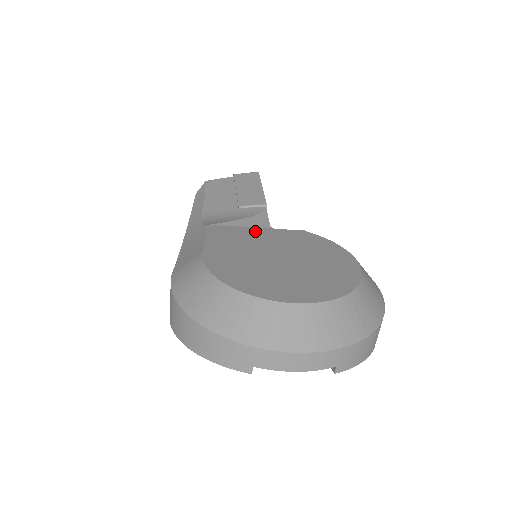
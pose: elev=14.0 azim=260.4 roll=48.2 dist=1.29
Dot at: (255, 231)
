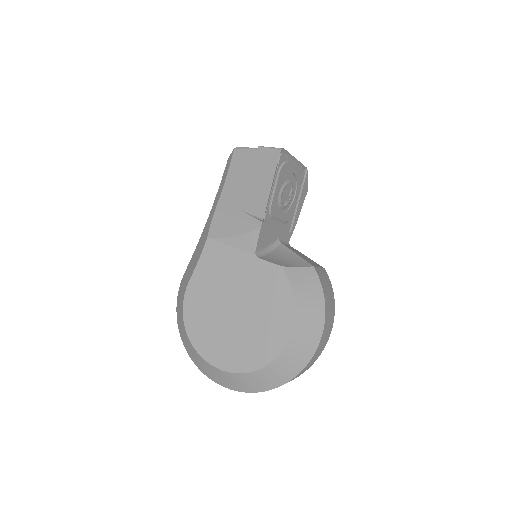
Dot at: (238, 259)
